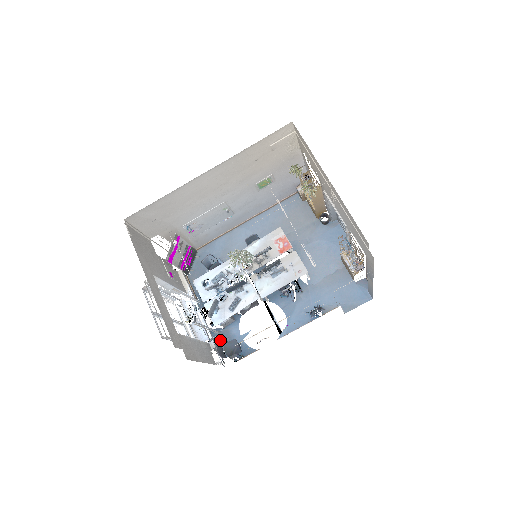
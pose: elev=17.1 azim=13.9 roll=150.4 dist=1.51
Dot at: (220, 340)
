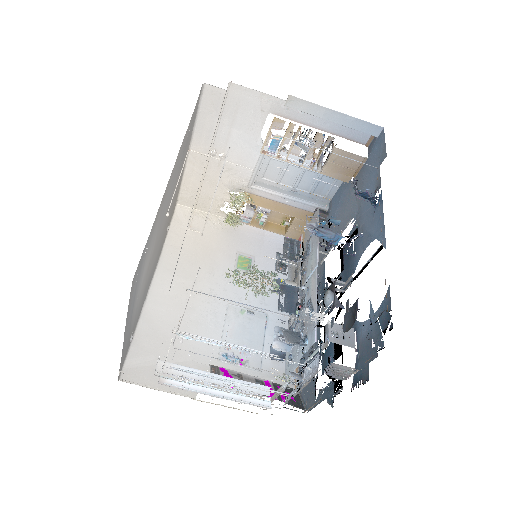
Dot at: (366, 359)
